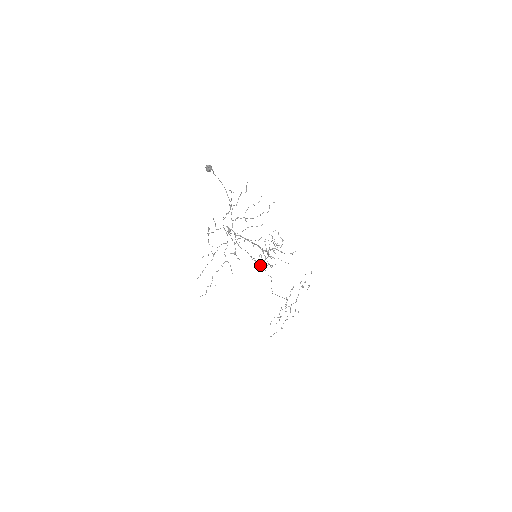
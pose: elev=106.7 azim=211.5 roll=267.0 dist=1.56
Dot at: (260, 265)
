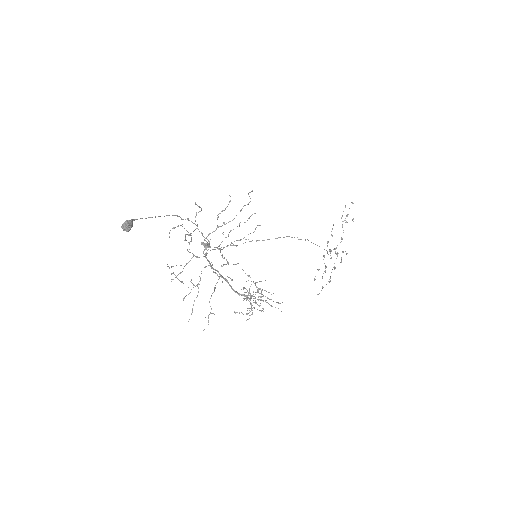
Dot at: occluded
